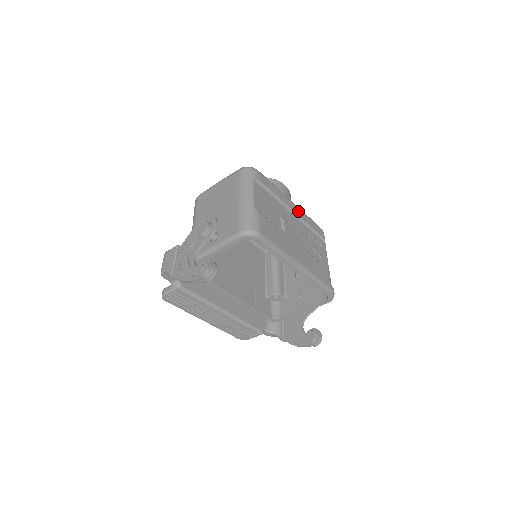
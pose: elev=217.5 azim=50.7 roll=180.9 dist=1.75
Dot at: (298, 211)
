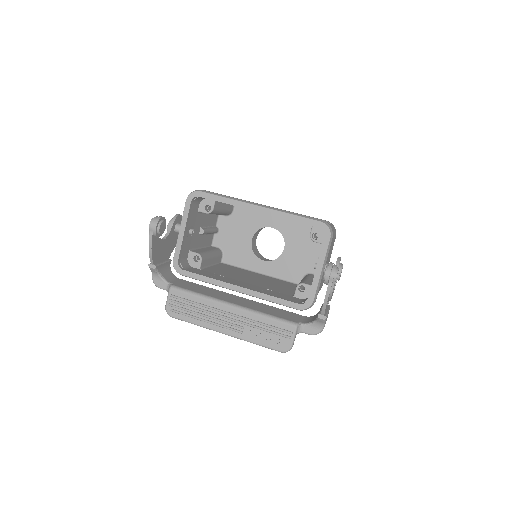
Dot at: occluded
